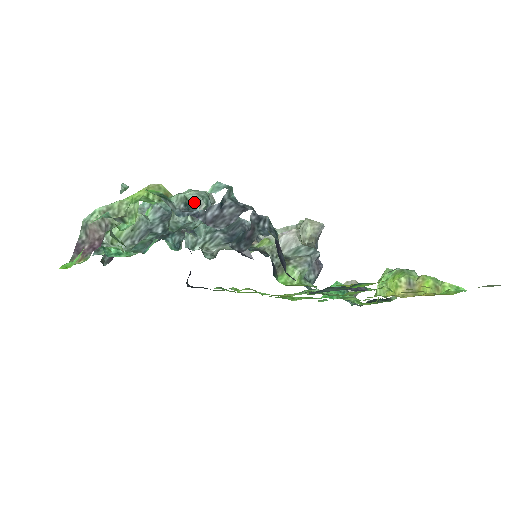
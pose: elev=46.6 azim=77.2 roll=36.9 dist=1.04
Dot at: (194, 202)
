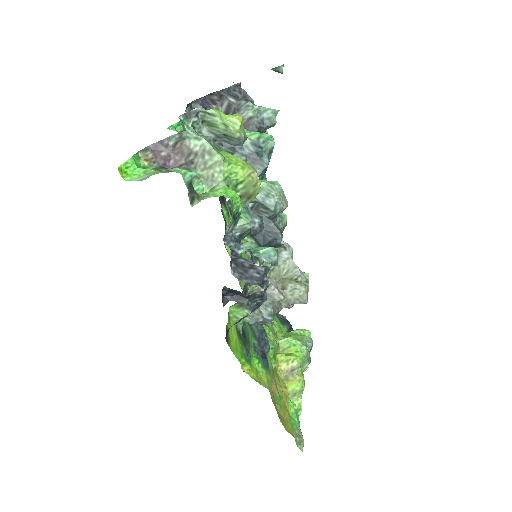
Dot at: (266, 205)
